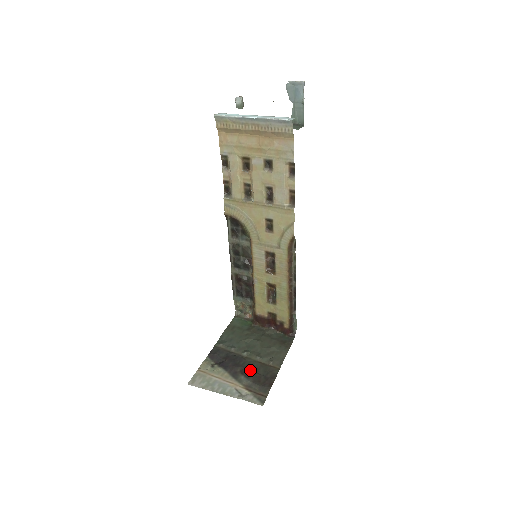
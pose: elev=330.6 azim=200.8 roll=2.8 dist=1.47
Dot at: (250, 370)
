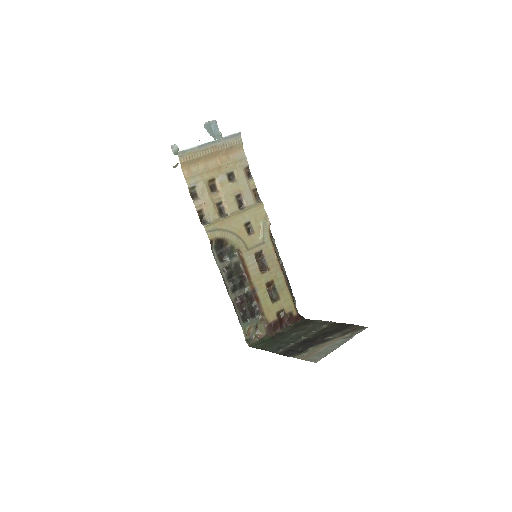
Dot at: (325, 334)
